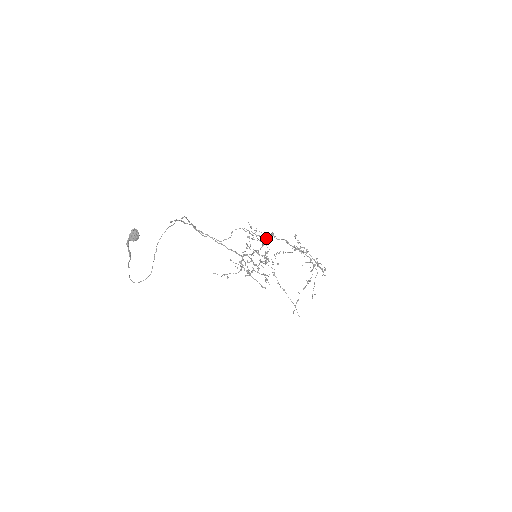
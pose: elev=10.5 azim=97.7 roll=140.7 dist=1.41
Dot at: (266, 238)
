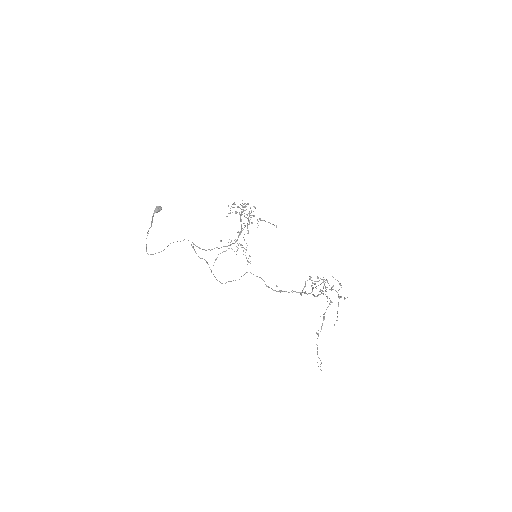
Dot at: (253, 216)
